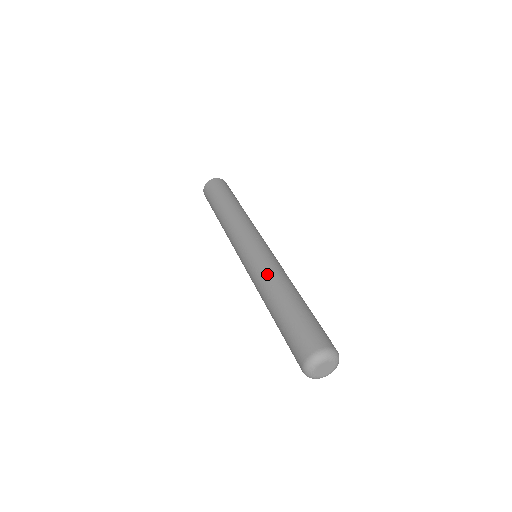
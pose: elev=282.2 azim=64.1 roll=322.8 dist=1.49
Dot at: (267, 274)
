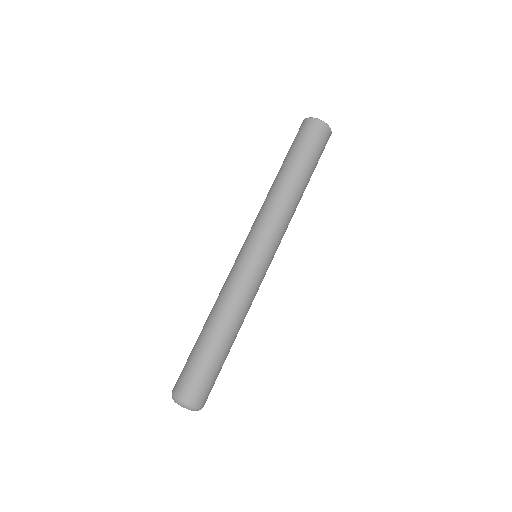
Dot at: (230, 297)
